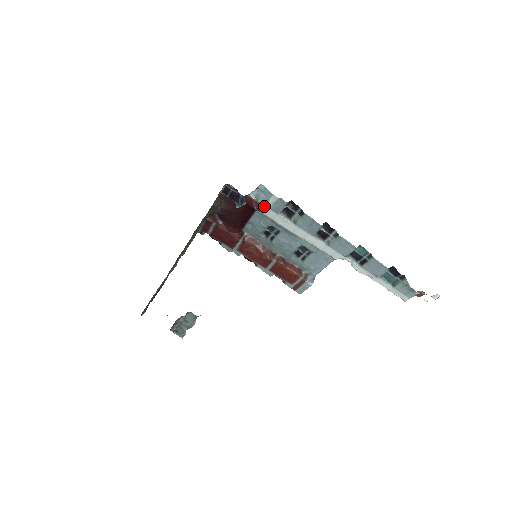
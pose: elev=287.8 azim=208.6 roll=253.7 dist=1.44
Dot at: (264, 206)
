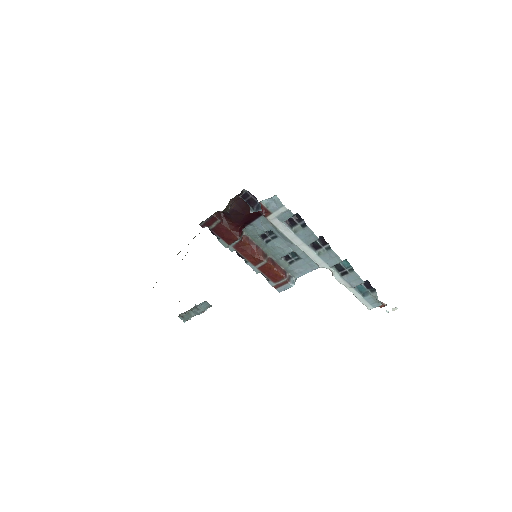
Dot at: (272, 214)
